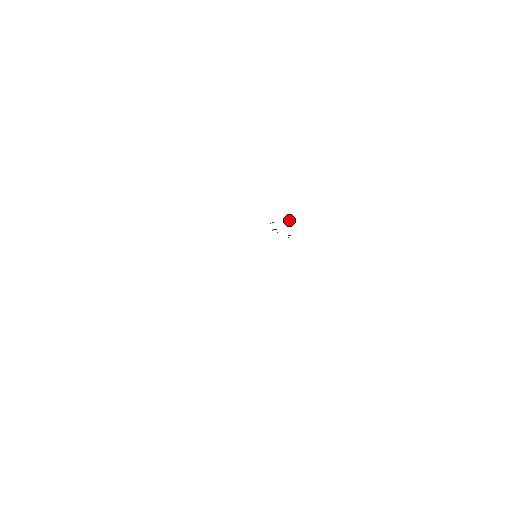
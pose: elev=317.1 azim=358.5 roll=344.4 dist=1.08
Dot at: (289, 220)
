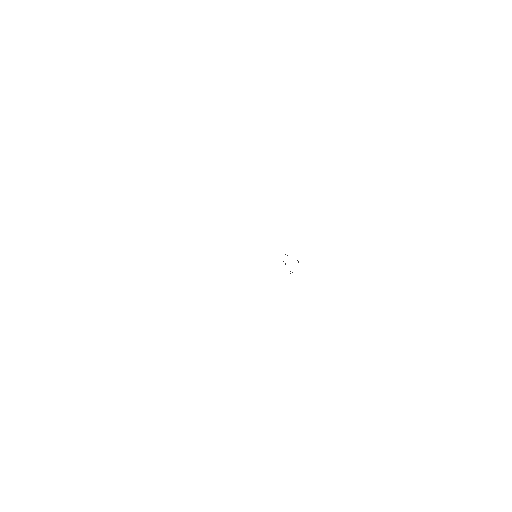
Dot at: occluded
